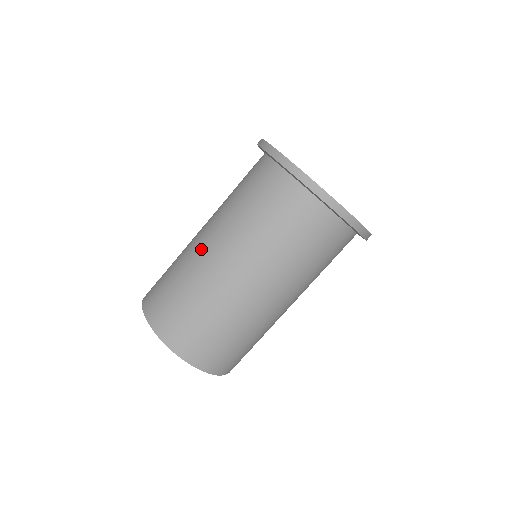
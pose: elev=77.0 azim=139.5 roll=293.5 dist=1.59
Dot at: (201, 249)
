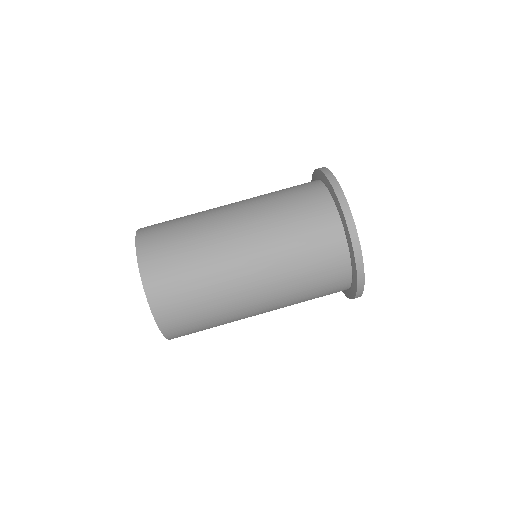
Dot at: (229, 240)
